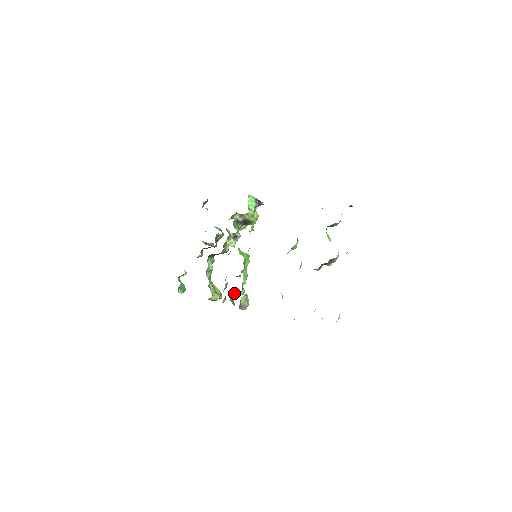
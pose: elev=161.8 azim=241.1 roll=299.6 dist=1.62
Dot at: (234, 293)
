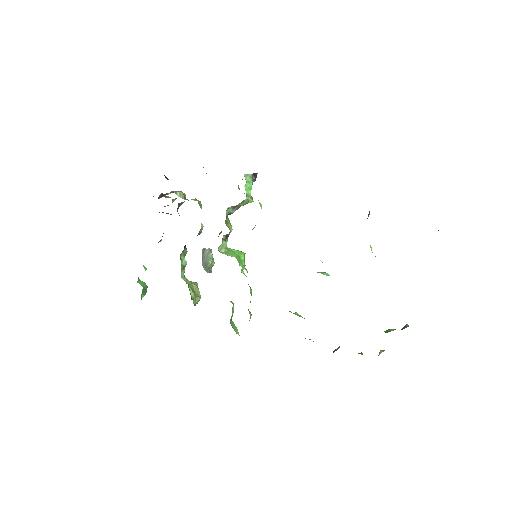
Dot at: (232, 311)
